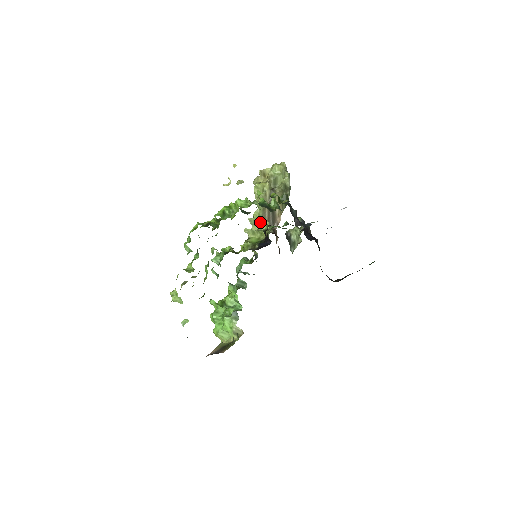
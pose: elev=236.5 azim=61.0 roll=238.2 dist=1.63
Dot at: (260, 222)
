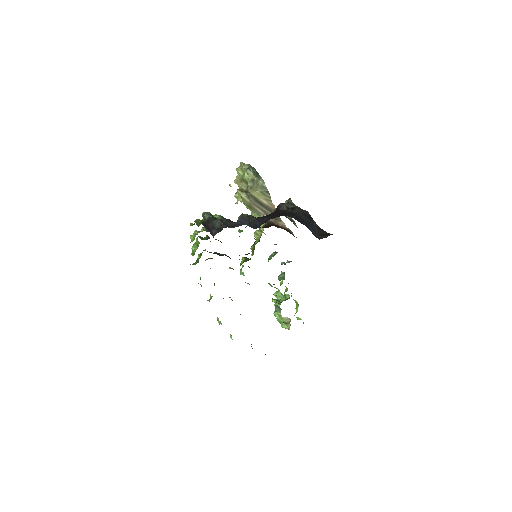
Dot at: occluded
